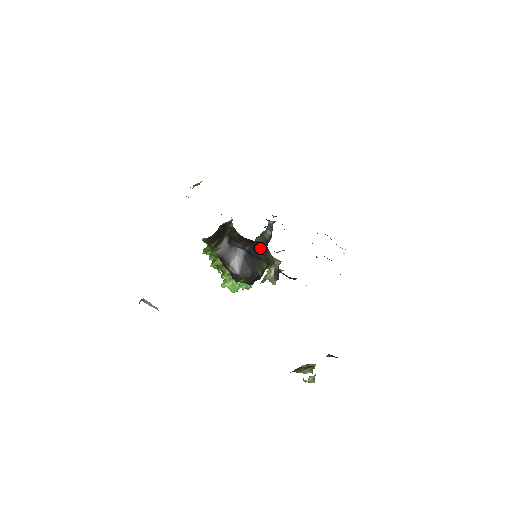
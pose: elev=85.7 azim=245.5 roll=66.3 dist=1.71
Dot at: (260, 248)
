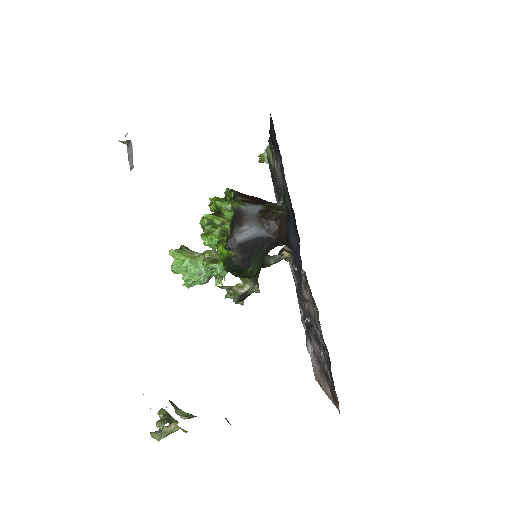
Dot at: occluded
